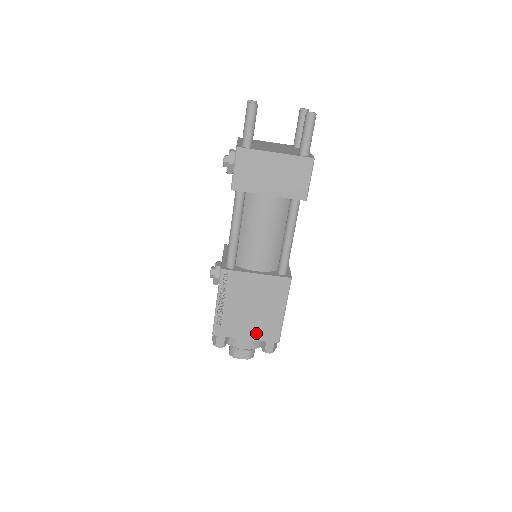
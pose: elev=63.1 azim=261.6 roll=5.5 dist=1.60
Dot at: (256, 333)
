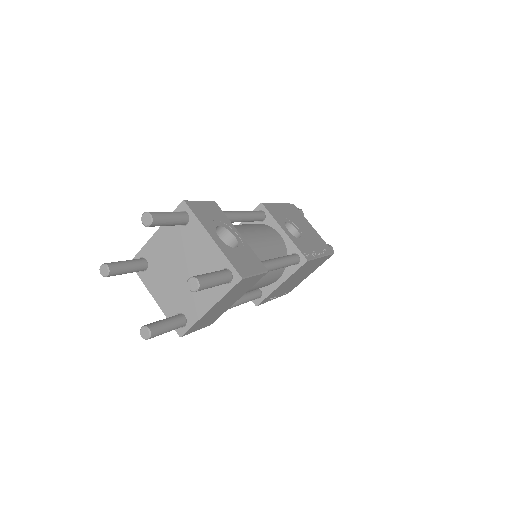
Dot at: occluded
